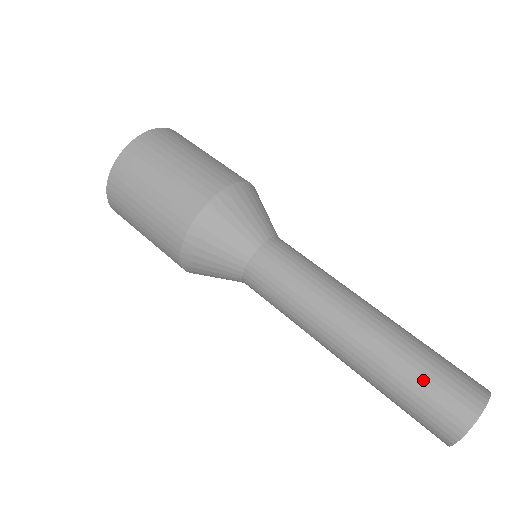
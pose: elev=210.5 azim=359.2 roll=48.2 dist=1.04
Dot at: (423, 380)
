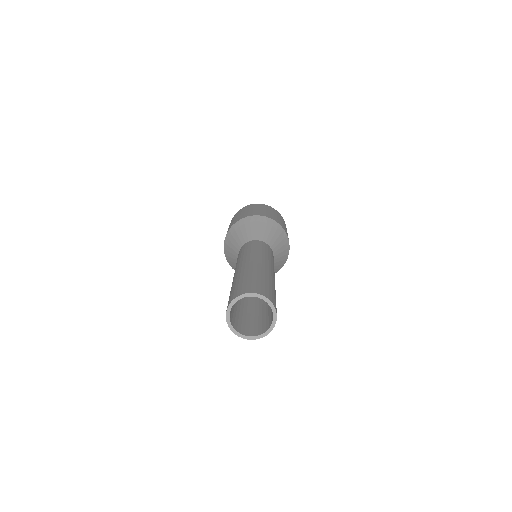
Dot at: (267, 283)
